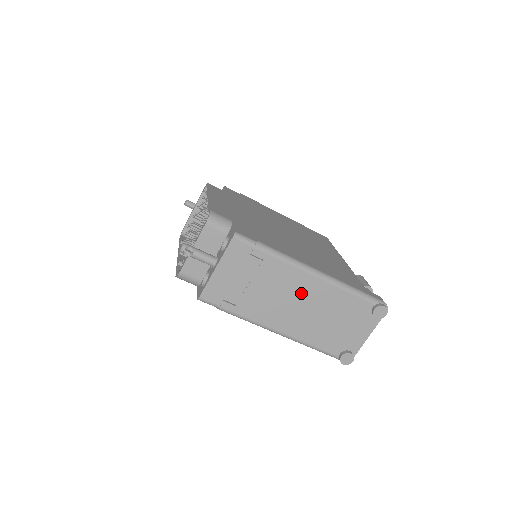
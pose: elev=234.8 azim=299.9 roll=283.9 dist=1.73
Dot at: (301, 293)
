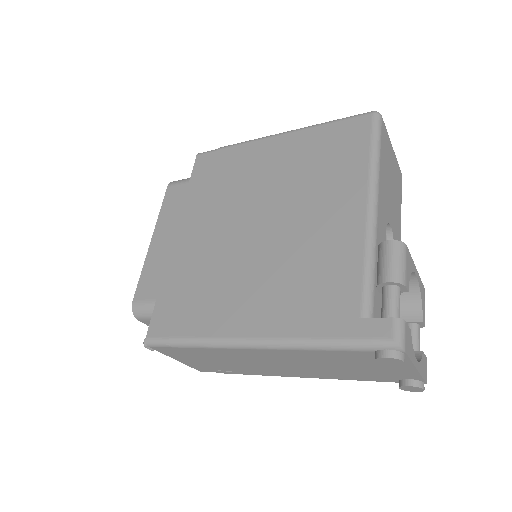
Dot at: (268, 359)
